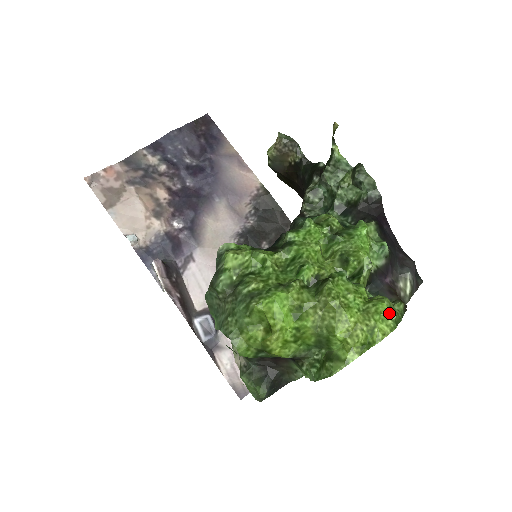
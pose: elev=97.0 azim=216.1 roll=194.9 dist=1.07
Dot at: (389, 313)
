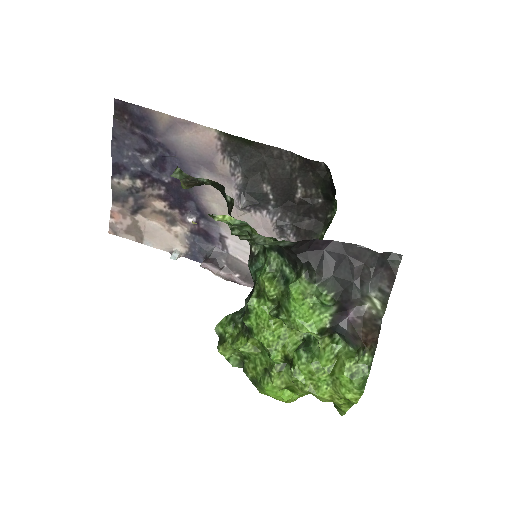
Dot at: (351, 385)
